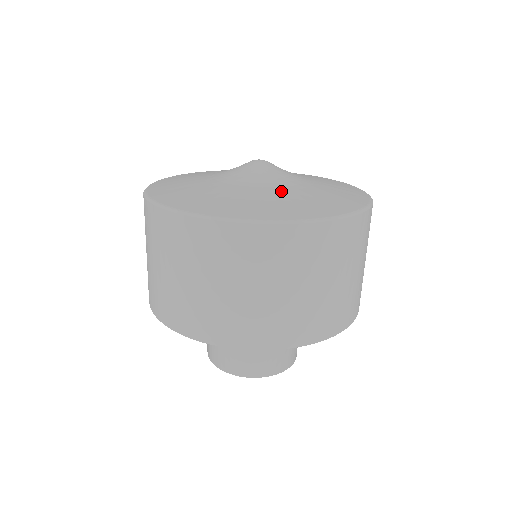
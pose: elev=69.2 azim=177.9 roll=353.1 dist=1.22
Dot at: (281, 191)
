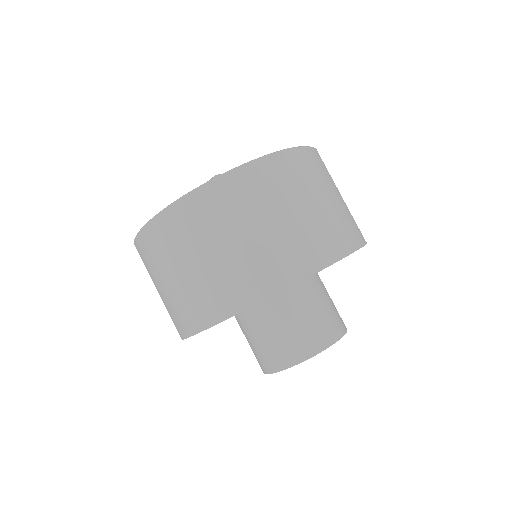
Dot at: occluded
